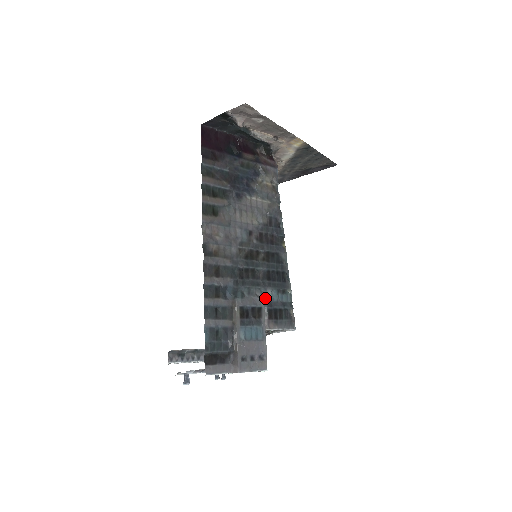
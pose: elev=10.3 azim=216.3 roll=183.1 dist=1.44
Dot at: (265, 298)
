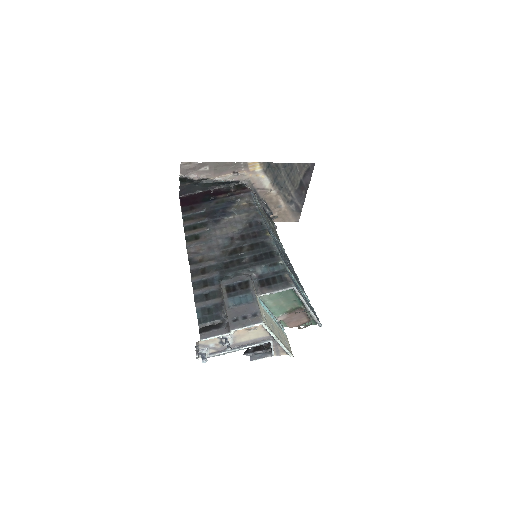
Dot at: (253, 274)
